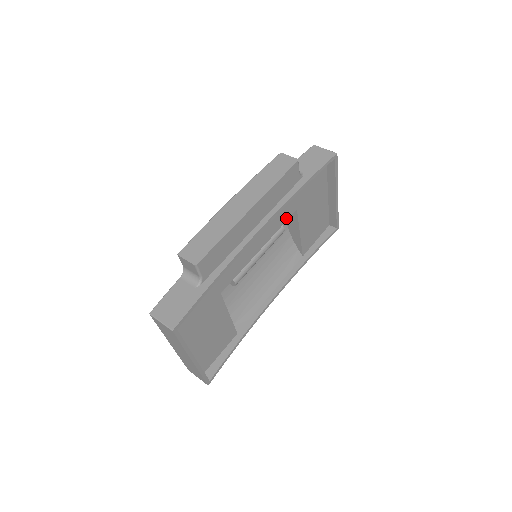
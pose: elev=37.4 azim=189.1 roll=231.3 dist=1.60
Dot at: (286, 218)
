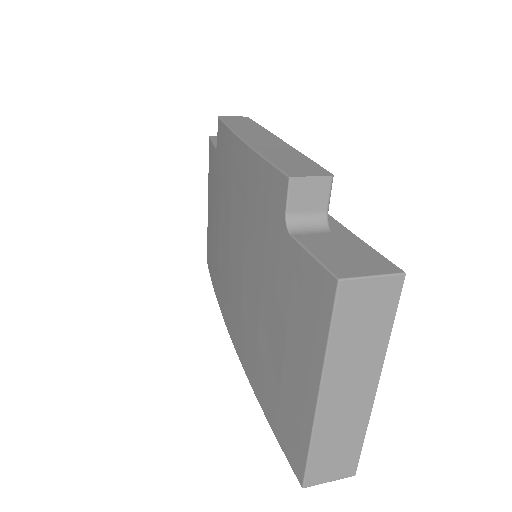
Dot at: occluded
